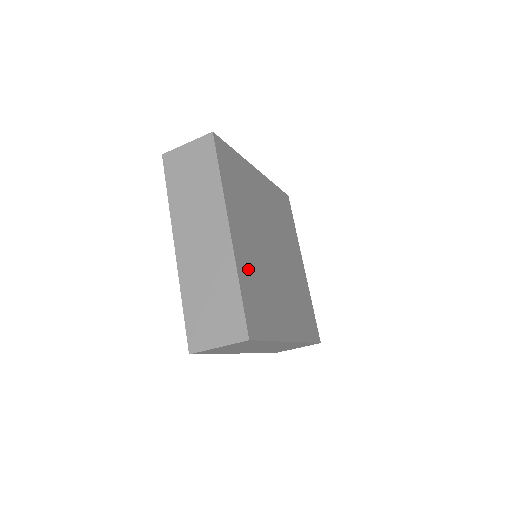
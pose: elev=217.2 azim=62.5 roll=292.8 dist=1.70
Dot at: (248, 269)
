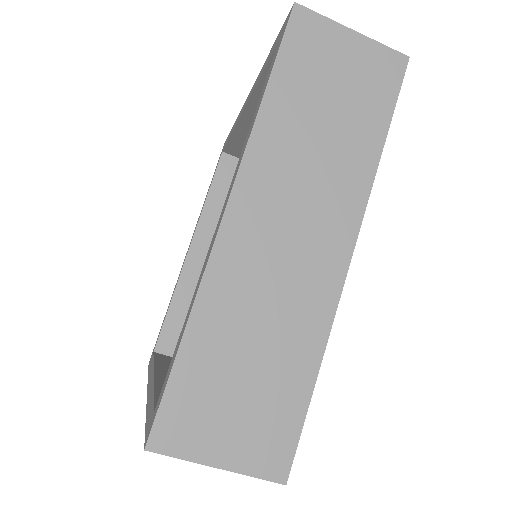
Dot at: occluded
